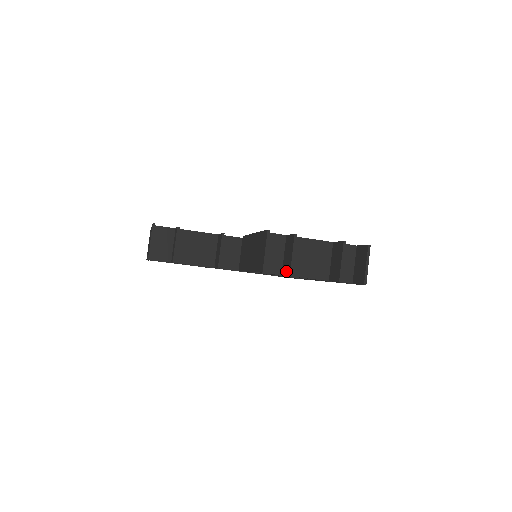
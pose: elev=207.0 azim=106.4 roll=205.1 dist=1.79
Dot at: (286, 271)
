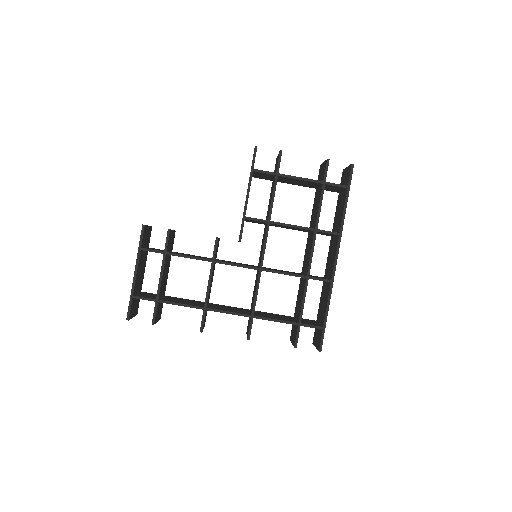
Dot at: (277, 161)
